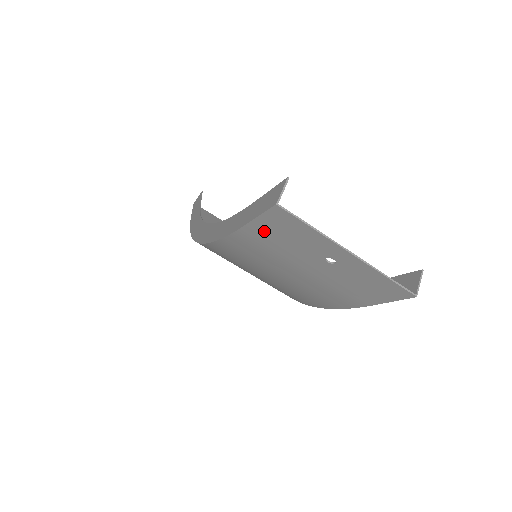
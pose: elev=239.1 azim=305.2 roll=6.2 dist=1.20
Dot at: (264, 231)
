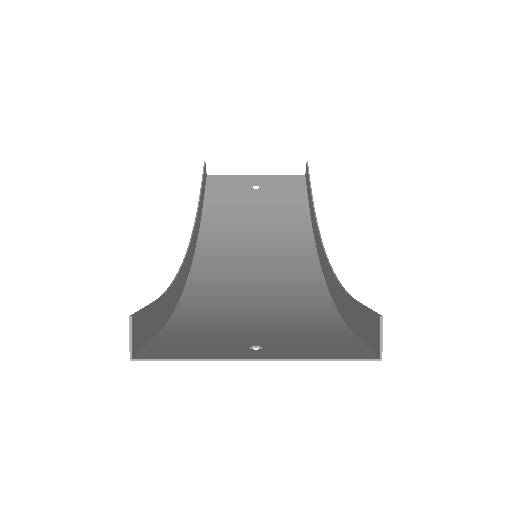
Dot at: (170, 343)
